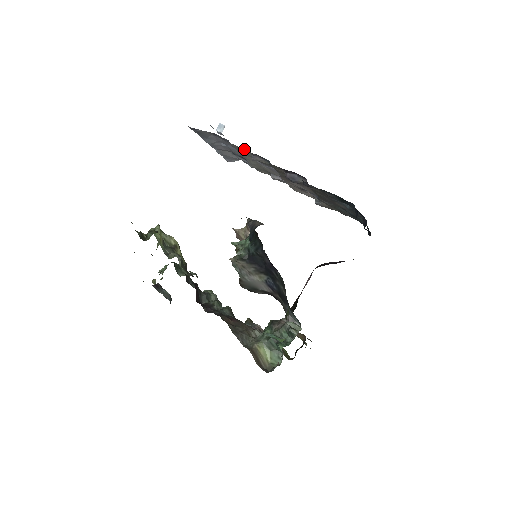
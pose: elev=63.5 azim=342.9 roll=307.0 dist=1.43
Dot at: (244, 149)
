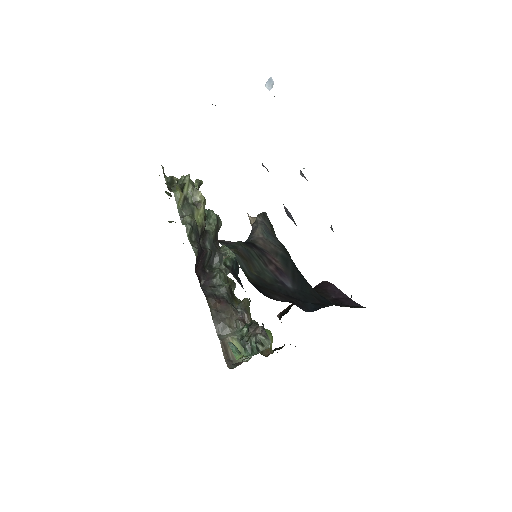
Dot at: occluded
